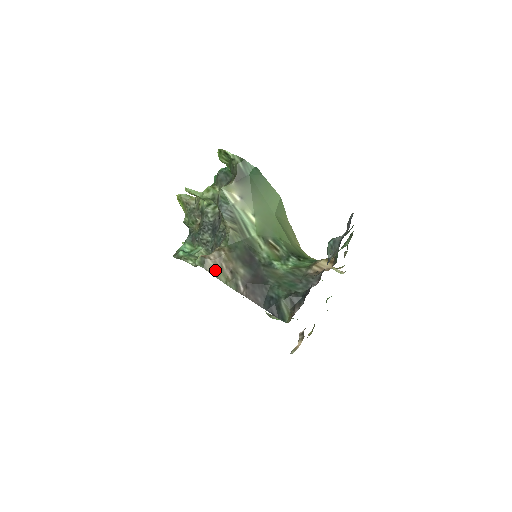
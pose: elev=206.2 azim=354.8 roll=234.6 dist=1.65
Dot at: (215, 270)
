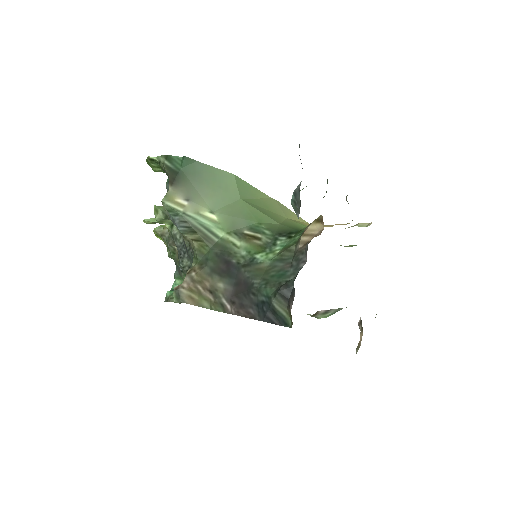
Dot at: (194, 298)
